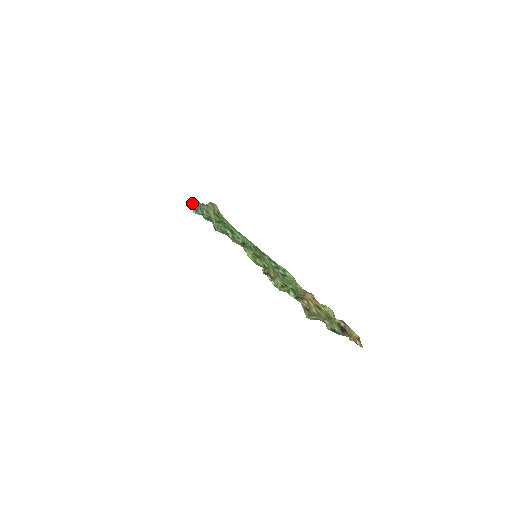
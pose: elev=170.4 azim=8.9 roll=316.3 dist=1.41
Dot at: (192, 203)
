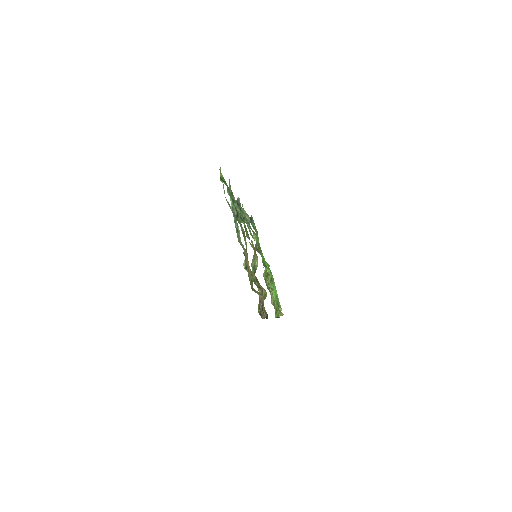
Dot at: occluded
